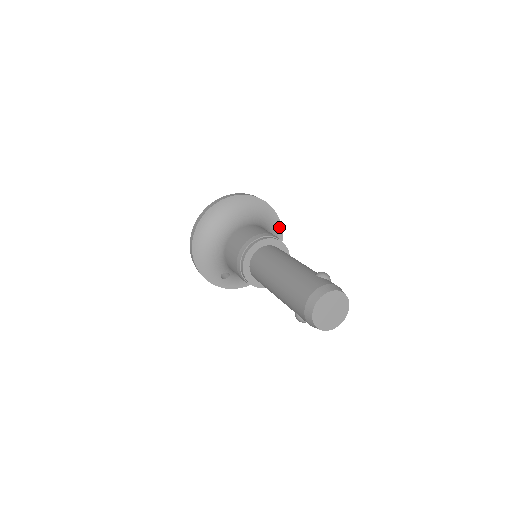
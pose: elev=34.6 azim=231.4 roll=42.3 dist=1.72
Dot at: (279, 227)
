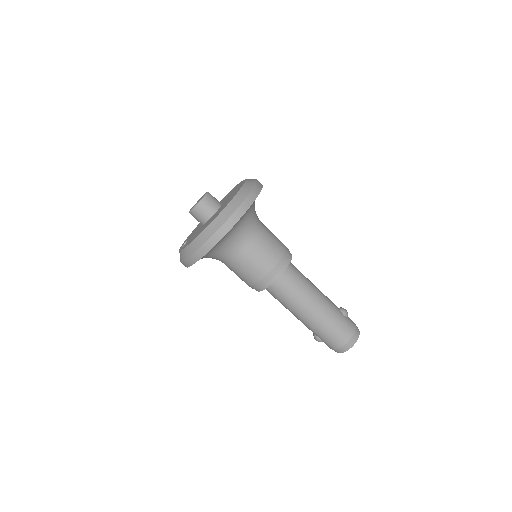
Dot at: occluded
